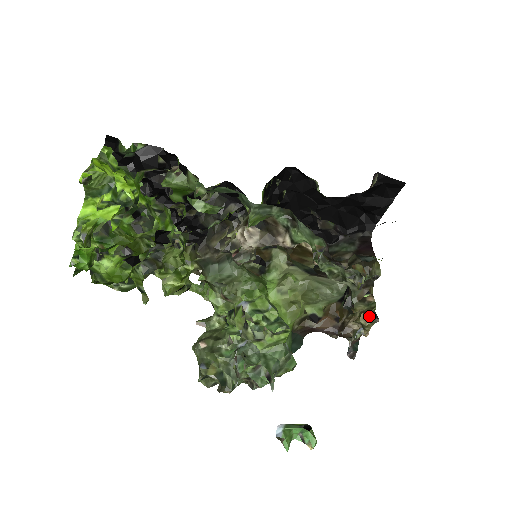
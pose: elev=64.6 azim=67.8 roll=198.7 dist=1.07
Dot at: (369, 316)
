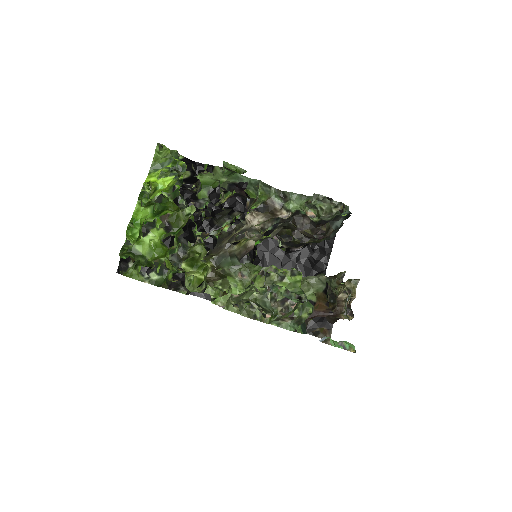
Dot at: (351, 279)
